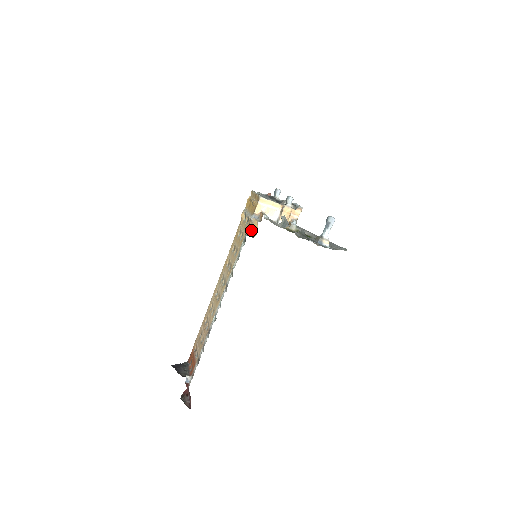
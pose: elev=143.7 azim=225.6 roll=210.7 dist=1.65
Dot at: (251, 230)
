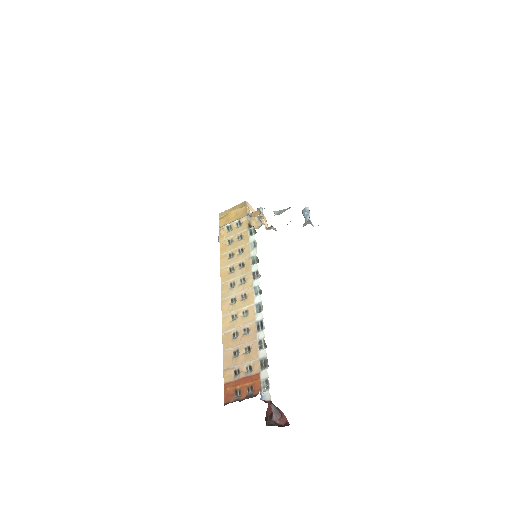
Dot at: (251, 226)
